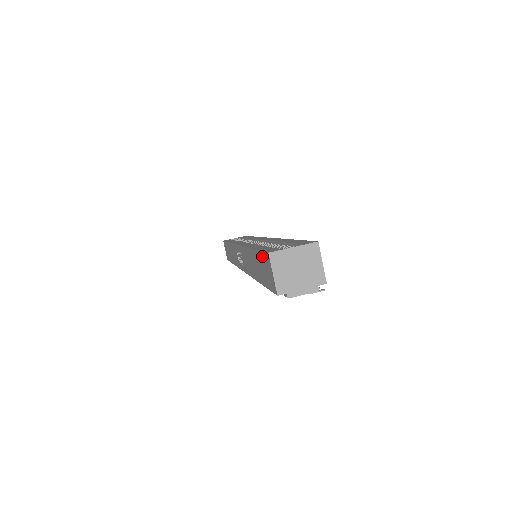
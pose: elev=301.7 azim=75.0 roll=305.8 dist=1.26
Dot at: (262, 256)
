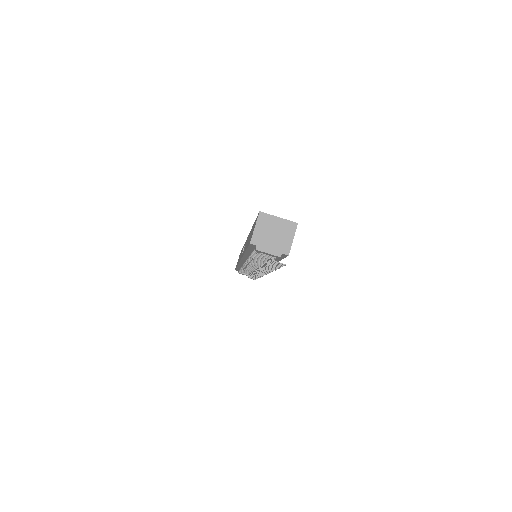
Dot at: (255, 221)
